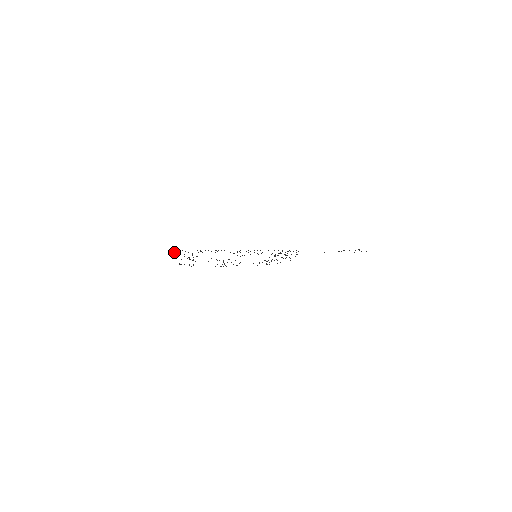
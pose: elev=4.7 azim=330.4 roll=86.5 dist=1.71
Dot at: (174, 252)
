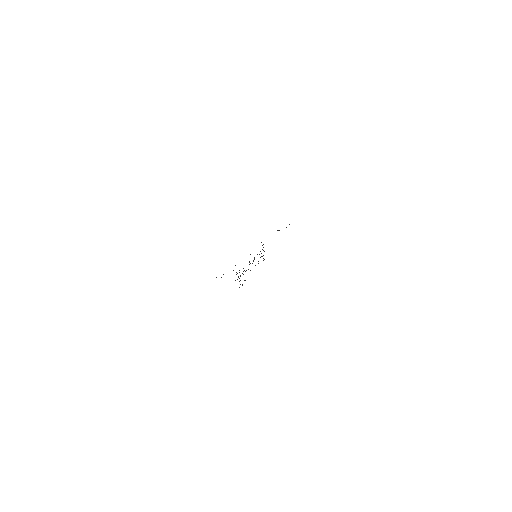
Dot at: occluded
